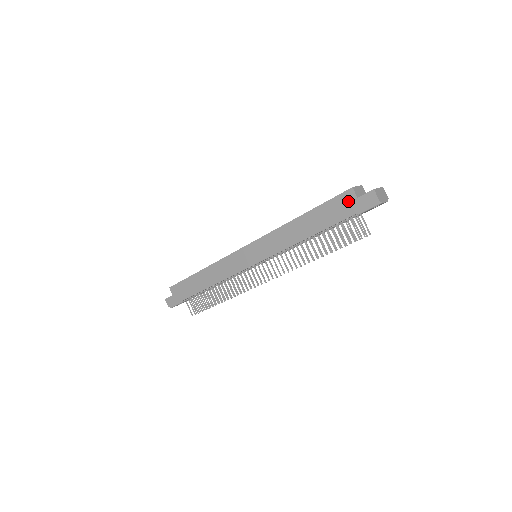
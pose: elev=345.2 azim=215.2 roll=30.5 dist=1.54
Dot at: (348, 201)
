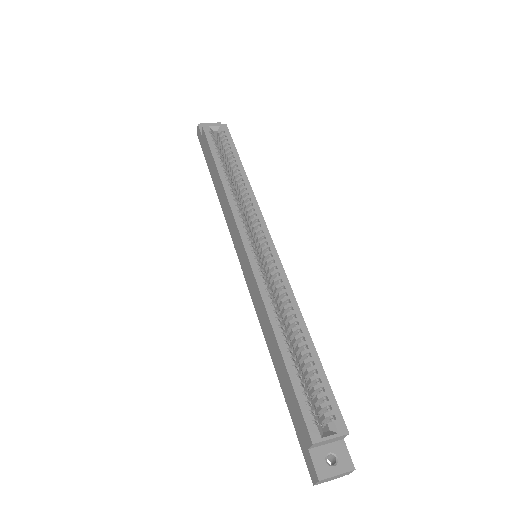
Dot at: (303, 432)
